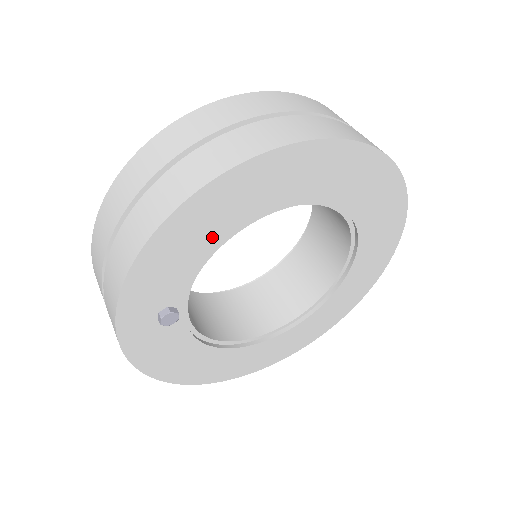
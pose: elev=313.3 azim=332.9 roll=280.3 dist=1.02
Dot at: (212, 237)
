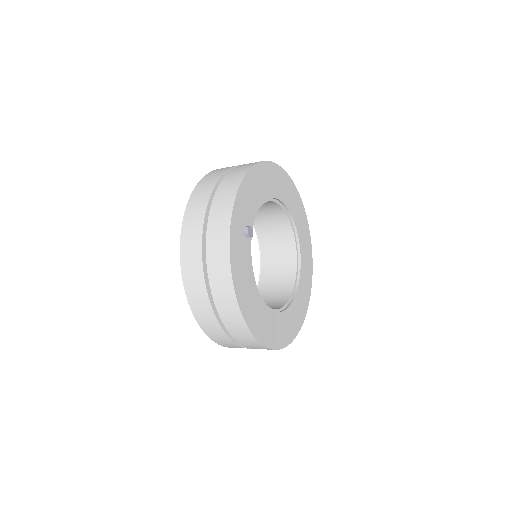
Dot at: (262, 193)
